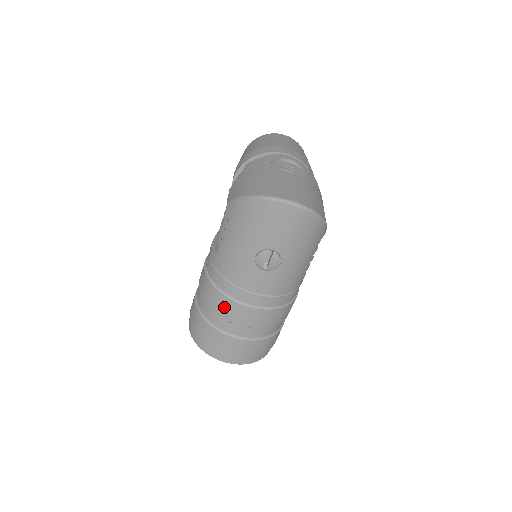
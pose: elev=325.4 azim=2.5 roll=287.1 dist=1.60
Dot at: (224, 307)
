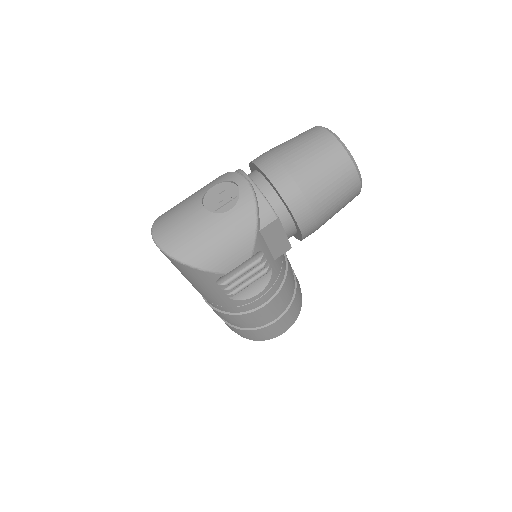
Dot at: occluded
